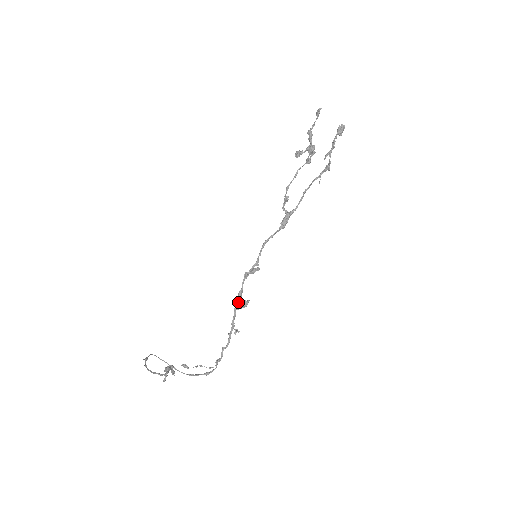
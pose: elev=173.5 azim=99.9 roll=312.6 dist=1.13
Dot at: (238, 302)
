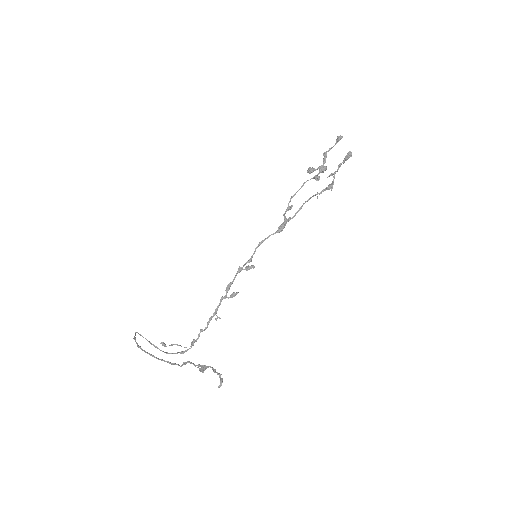
Dot at: (226, 292)
